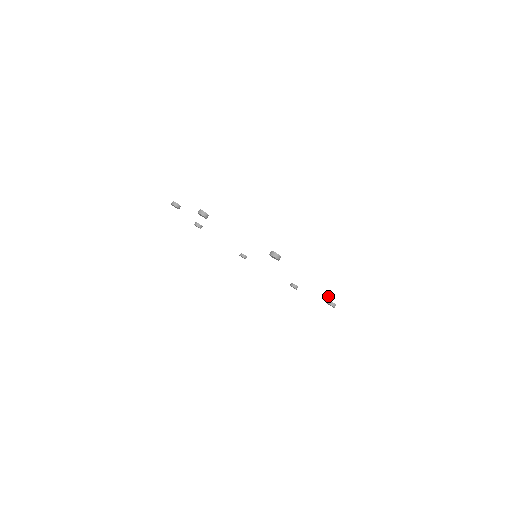
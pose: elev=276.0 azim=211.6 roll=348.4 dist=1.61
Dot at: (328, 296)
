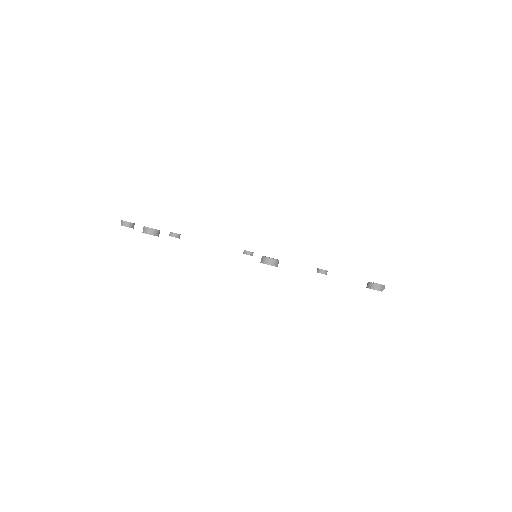
Dot at: occluded
